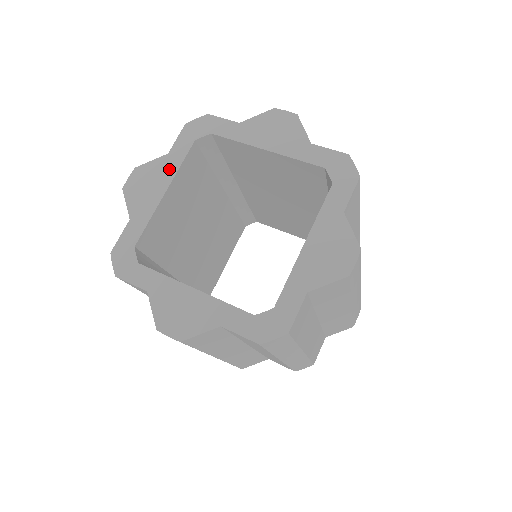
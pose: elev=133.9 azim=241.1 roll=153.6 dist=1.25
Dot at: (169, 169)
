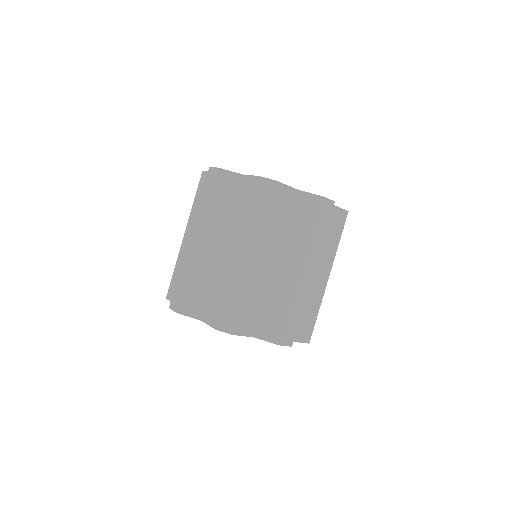
Dot at: occluded
